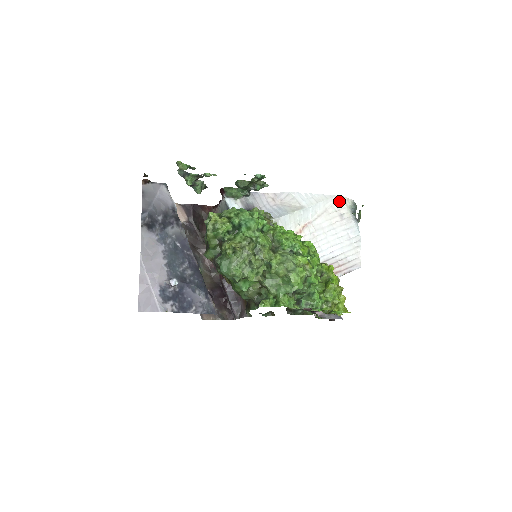
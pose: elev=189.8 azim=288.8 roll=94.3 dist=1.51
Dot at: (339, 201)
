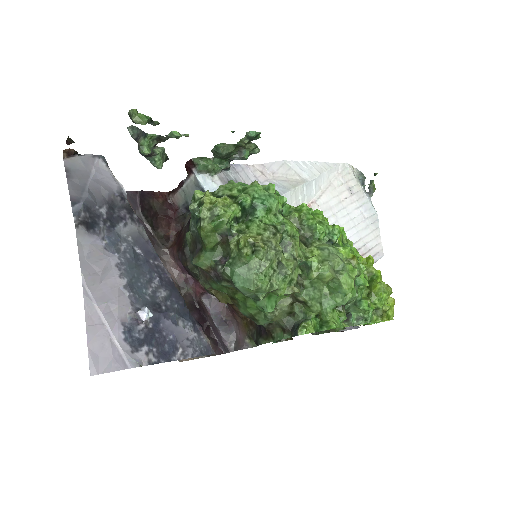
Dot at: (344, 170)
